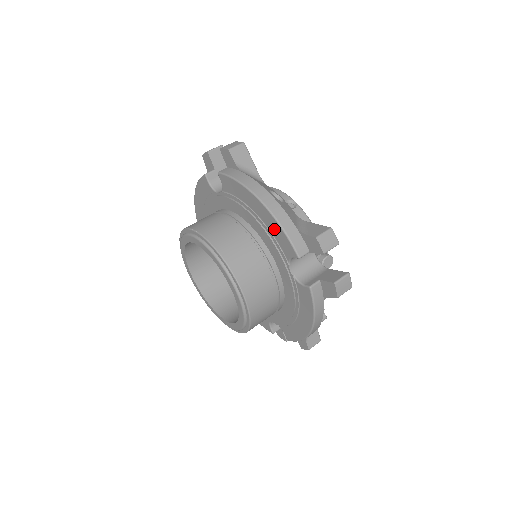
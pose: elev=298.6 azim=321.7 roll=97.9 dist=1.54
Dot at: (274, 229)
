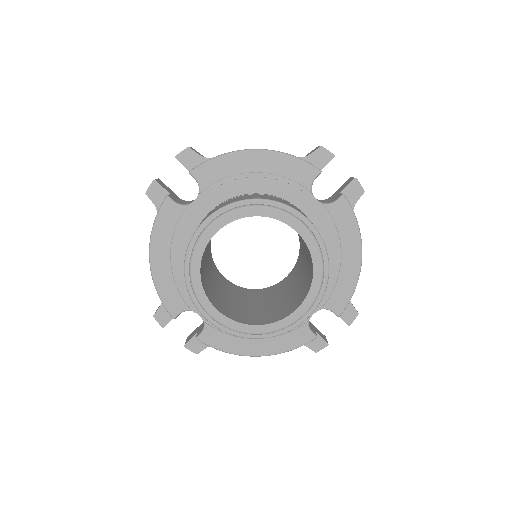
Dot at: (284, 167)
